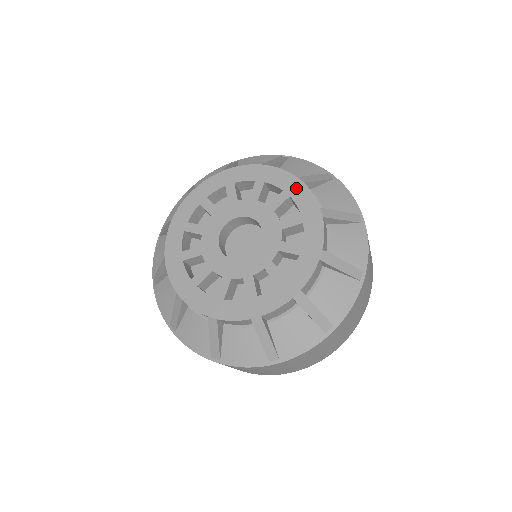
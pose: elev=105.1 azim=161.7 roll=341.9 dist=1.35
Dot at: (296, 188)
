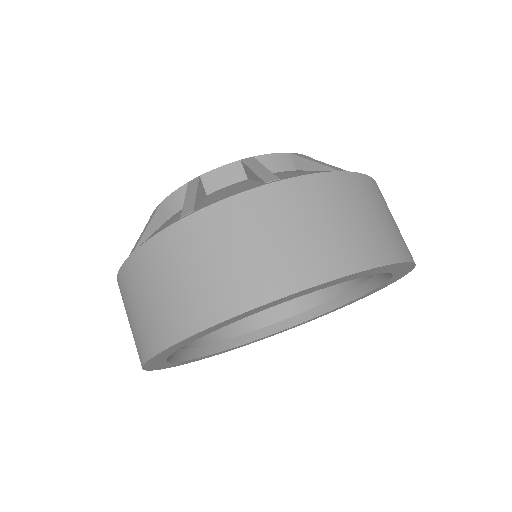
Dot at: occluded
